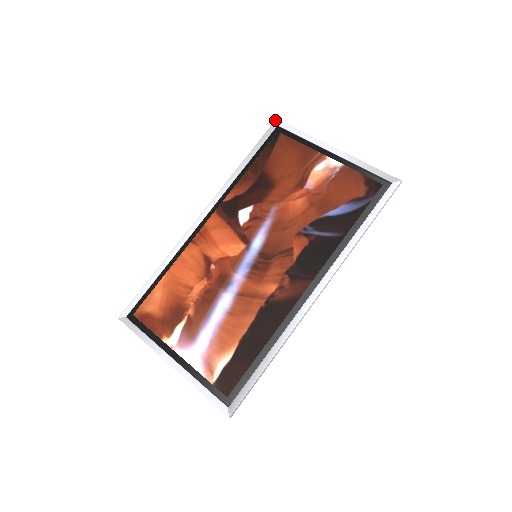
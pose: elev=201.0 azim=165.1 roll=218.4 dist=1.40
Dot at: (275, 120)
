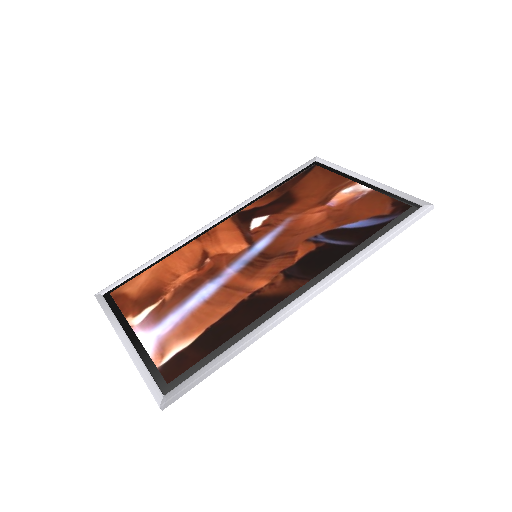
Dot at: (315, 157)
